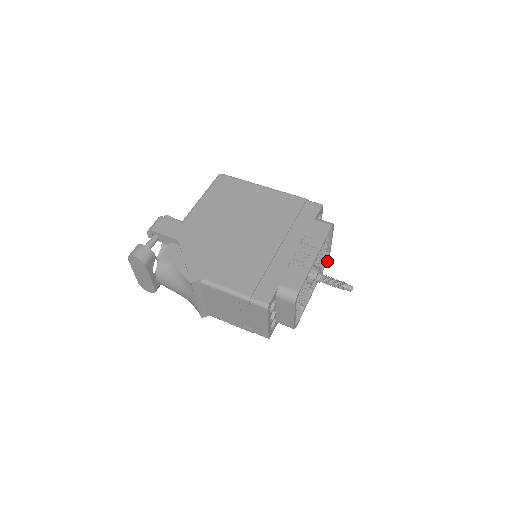
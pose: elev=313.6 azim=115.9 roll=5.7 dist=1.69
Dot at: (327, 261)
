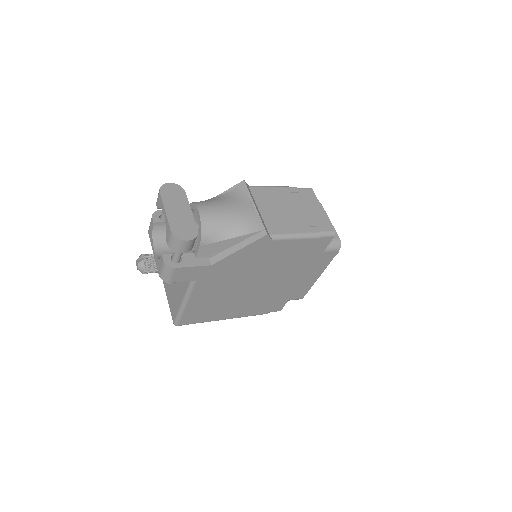
Dot at: (302, 298)
